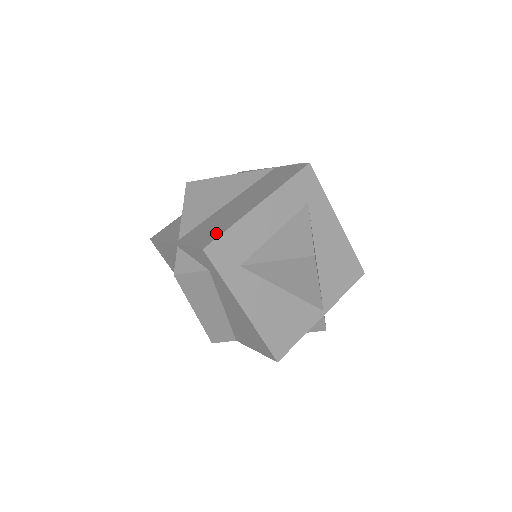
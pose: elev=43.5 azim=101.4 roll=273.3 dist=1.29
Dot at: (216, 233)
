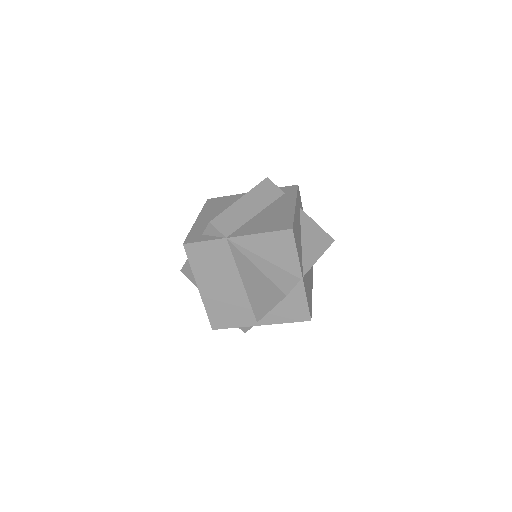
Dot at: occluded
